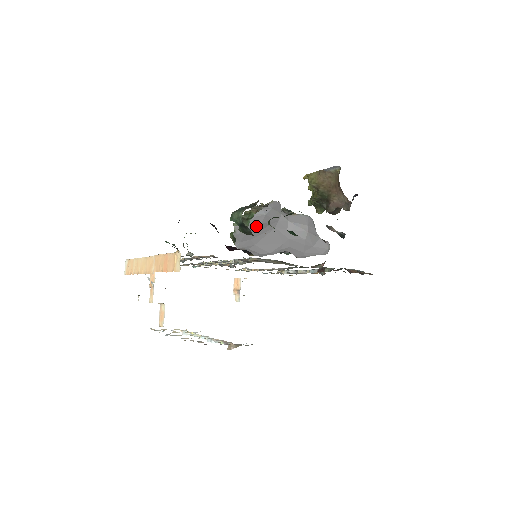
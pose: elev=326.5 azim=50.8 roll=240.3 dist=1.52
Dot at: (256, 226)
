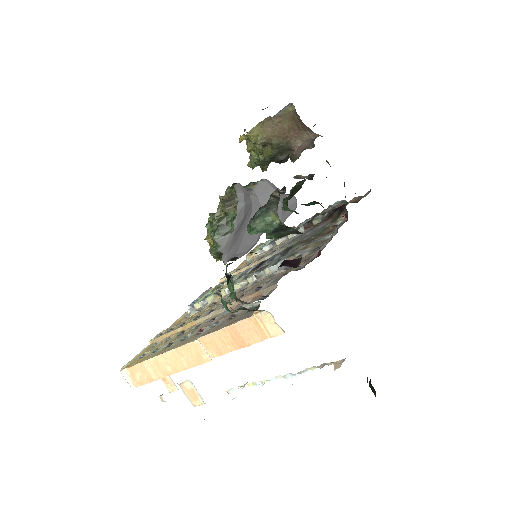
Dot at: (240, 224)
